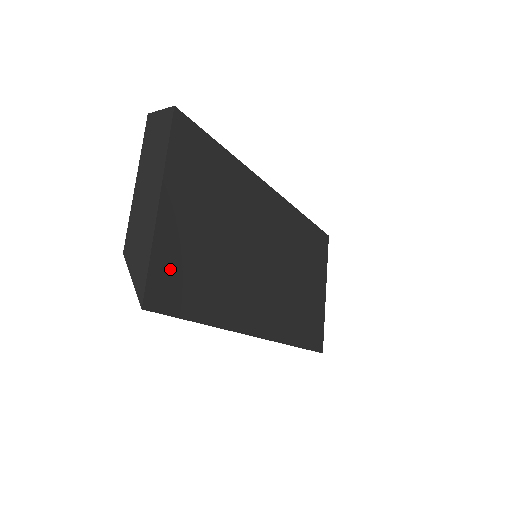
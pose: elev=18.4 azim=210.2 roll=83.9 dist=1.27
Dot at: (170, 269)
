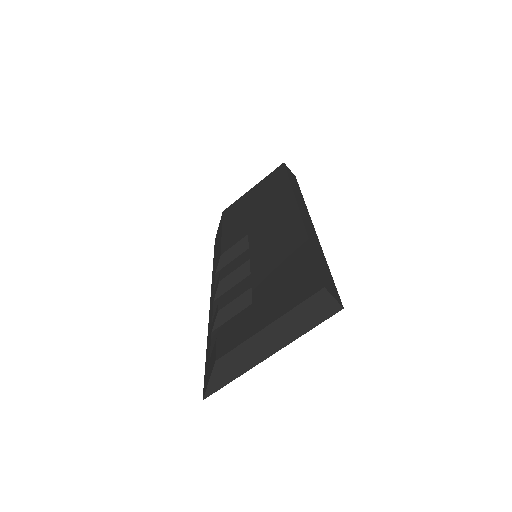
Dot at: occluded
